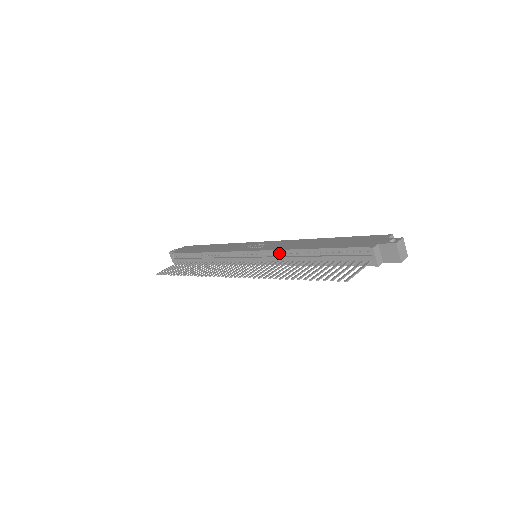
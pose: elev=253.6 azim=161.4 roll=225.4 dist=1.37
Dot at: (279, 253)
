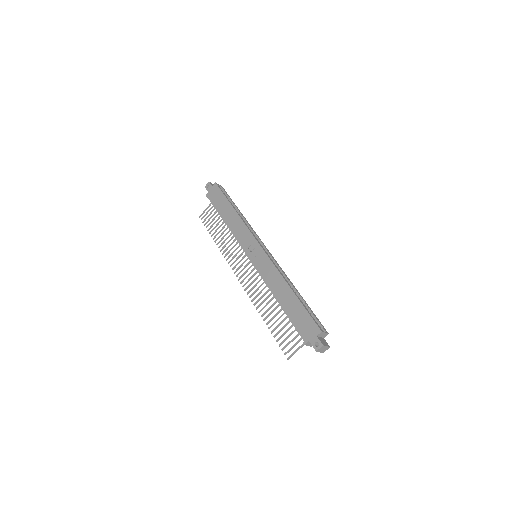
Dot at: (264, 281)
